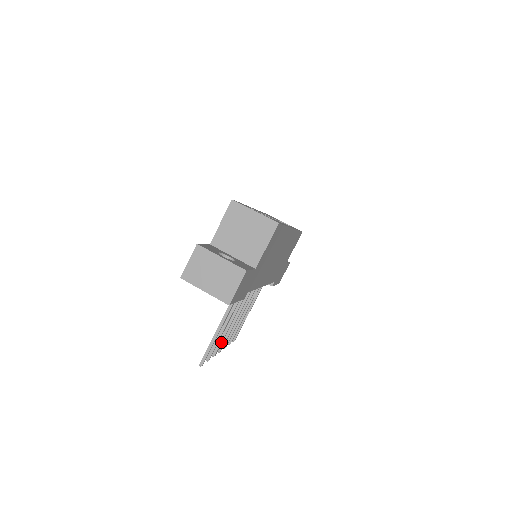
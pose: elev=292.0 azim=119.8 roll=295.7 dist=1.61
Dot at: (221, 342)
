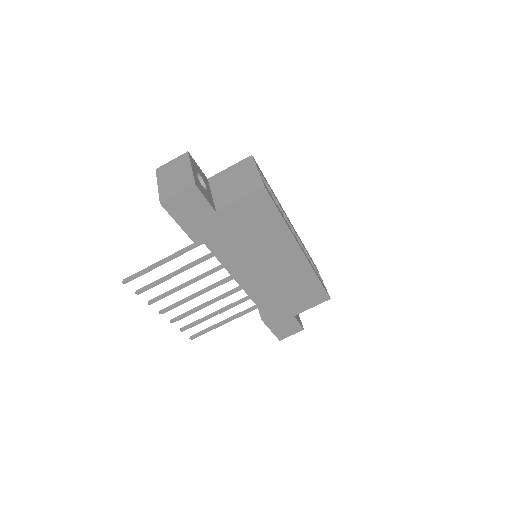
Dot at: (163, 295)
